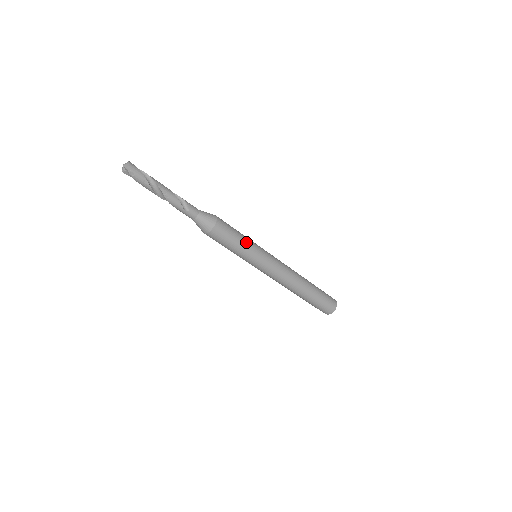
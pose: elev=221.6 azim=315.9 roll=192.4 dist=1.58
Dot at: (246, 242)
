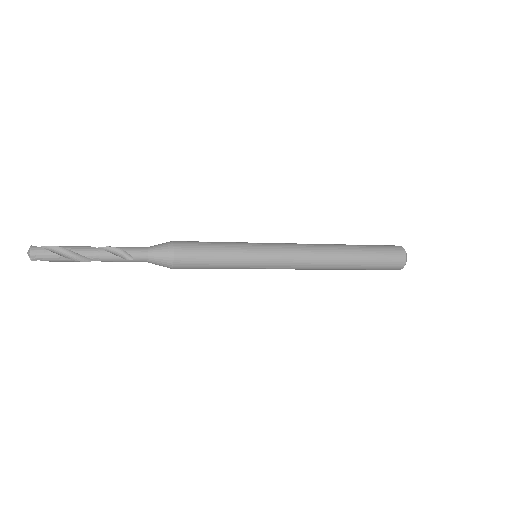
Dot at: (228, 253)
